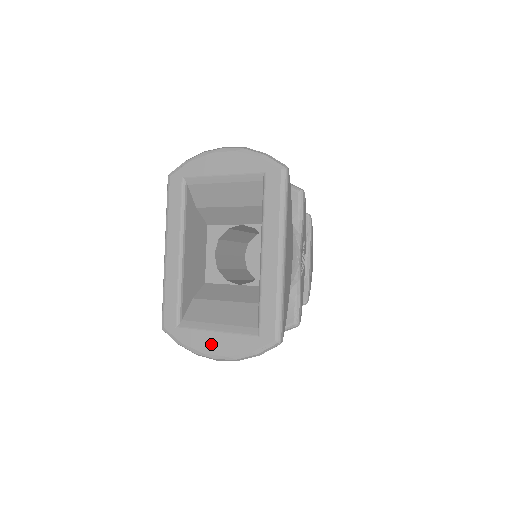
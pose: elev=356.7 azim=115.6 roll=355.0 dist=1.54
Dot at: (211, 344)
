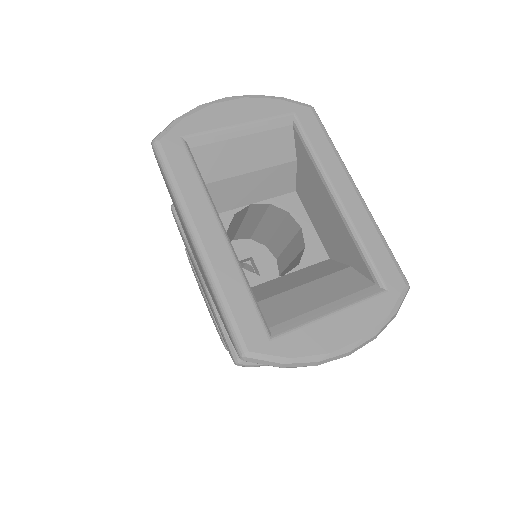
Dot at: (335, 333)
